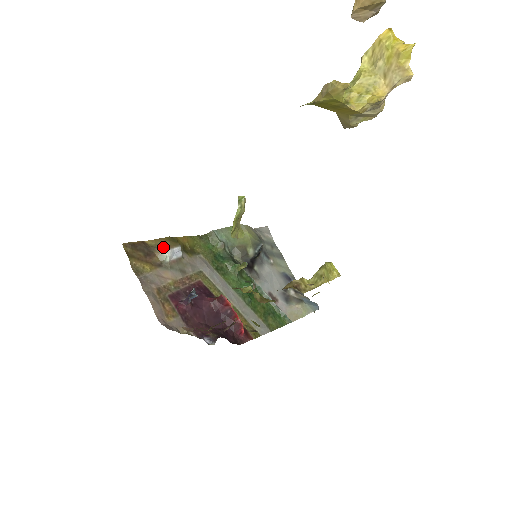
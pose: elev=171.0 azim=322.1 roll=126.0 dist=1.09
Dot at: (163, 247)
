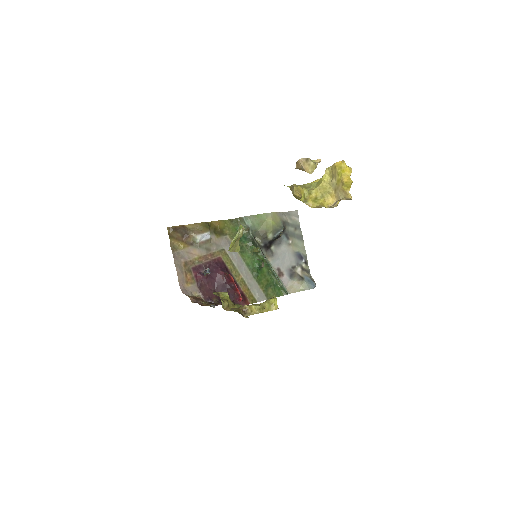
Dot at: (197, 231)
